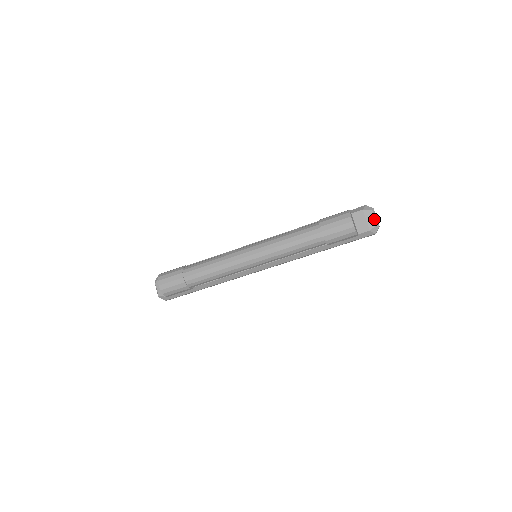
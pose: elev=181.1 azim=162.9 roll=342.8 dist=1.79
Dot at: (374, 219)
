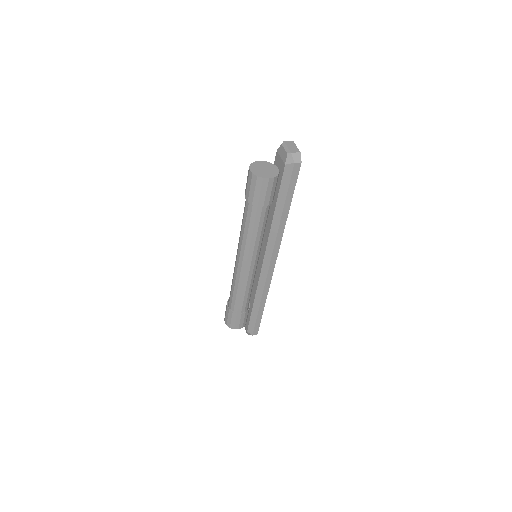
Dot at: (284, 151)
